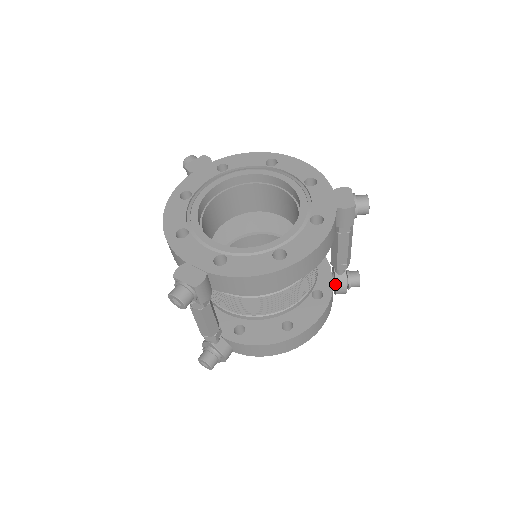
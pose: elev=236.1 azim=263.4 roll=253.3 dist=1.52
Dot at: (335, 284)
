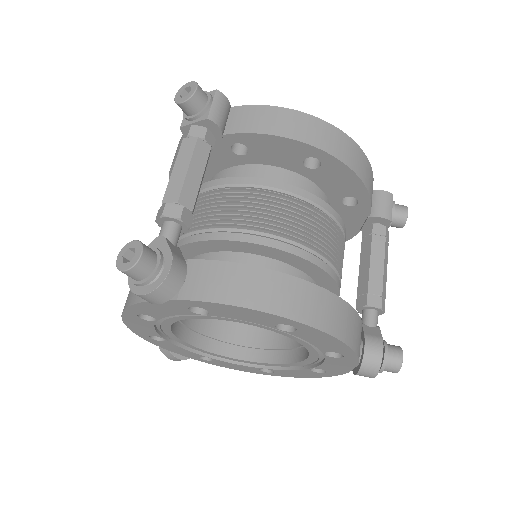
Dot at: (363, 333)
